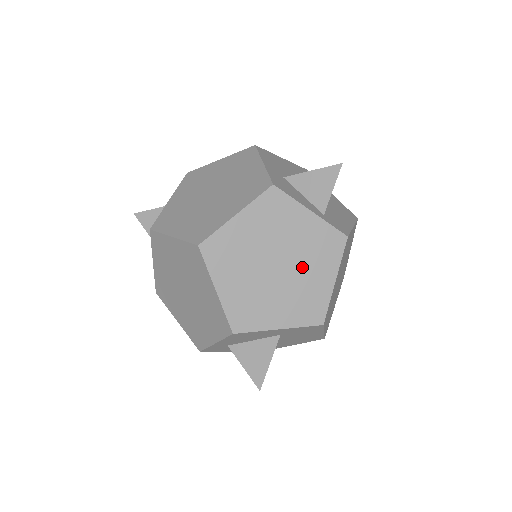
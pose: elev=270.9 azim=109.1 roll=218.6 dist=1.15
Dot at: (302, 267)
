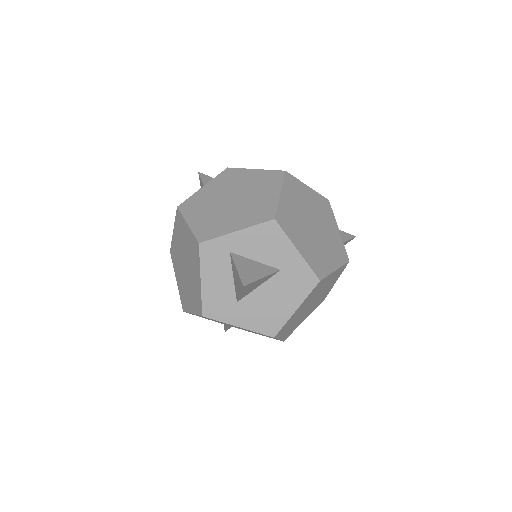
Dot at: (324, 243)
